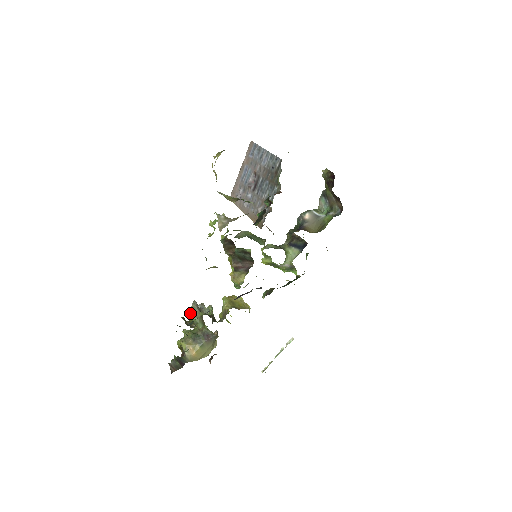
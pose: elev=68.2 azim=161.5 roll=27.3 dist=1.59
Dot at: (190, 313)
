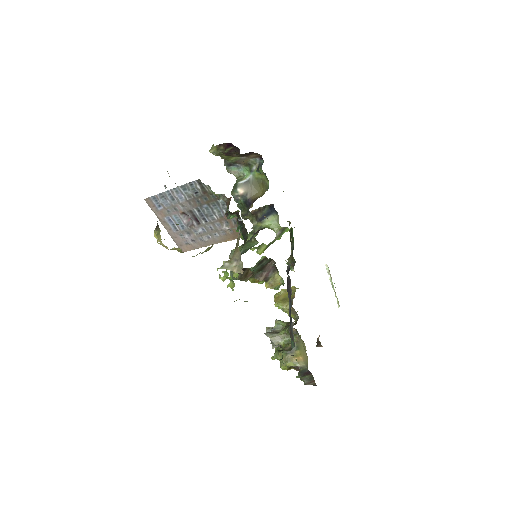
Dot at: (276, 343)
